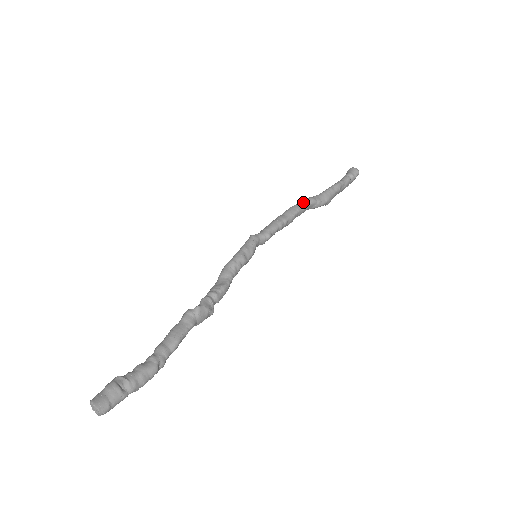
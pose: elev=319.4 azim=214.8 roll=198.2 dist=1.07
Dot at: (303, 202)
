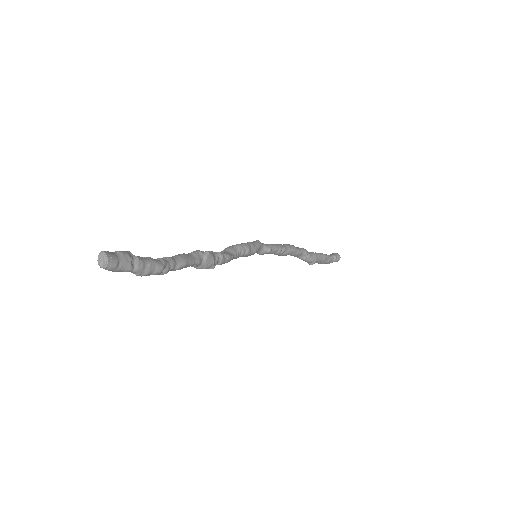
Dot at: (299, 248)
